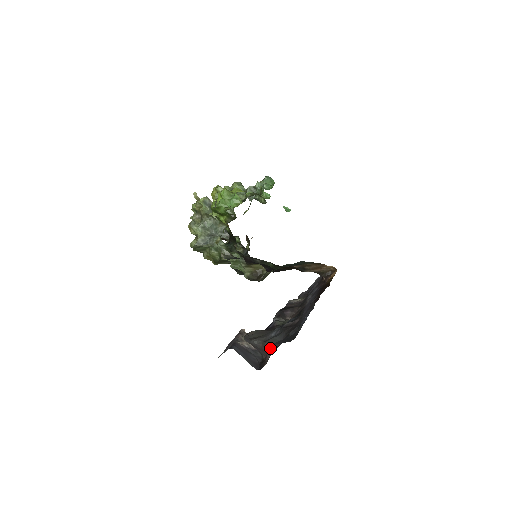
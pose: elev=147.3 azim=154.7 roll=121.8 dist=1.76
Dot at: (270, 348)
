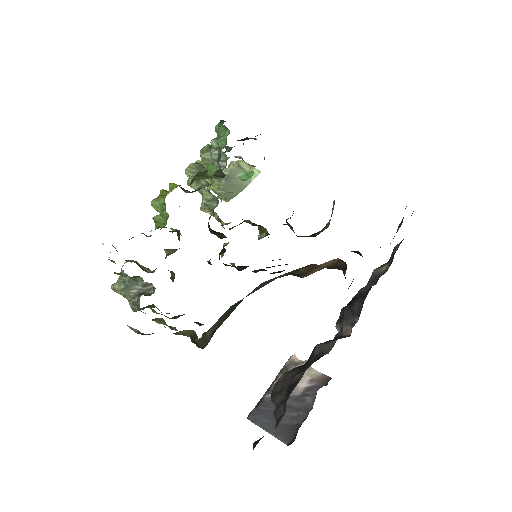
Dot at: occluded
